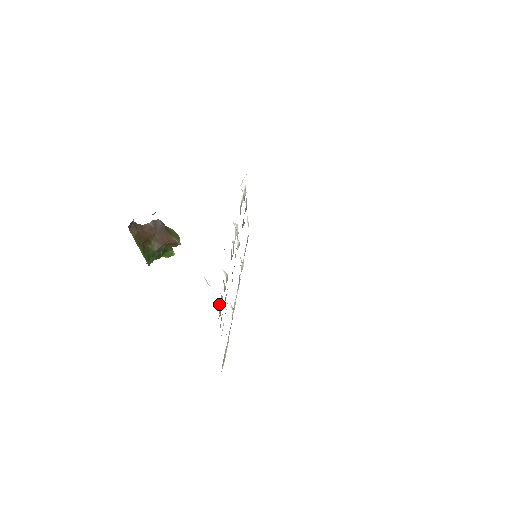
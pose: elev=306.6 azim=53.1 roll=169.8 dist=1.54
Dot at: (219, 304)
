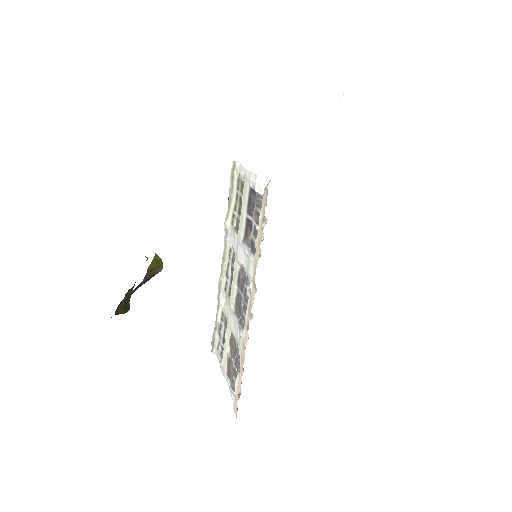
Dot at: occluded
